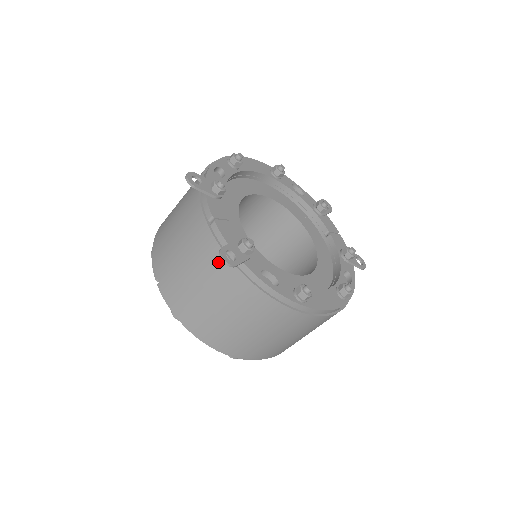
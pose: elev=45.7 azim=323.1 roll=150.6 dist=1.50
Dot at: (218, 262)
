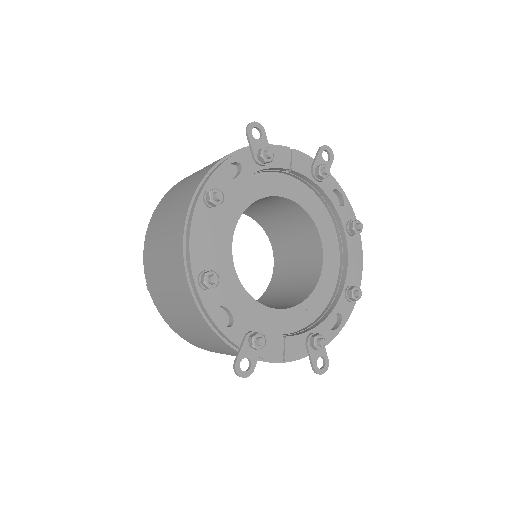
Dot at: occluded
